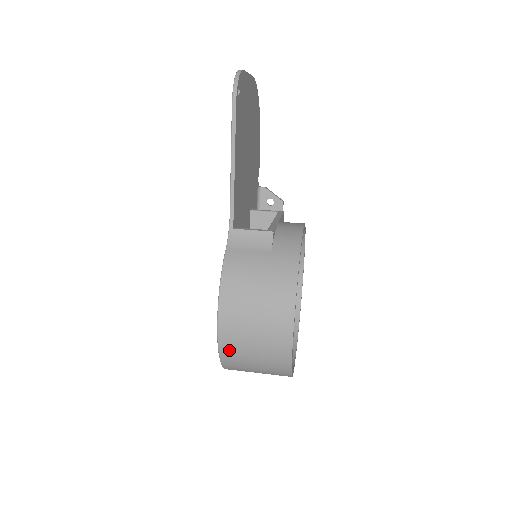
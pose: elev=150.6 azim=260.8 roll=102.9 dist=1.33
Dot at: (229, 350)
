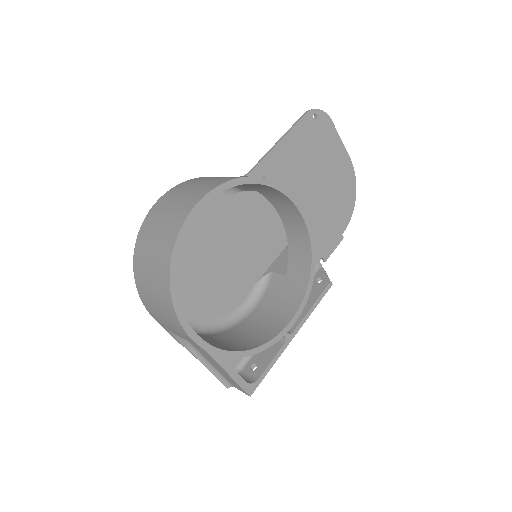
Dot at: (148, 223)
